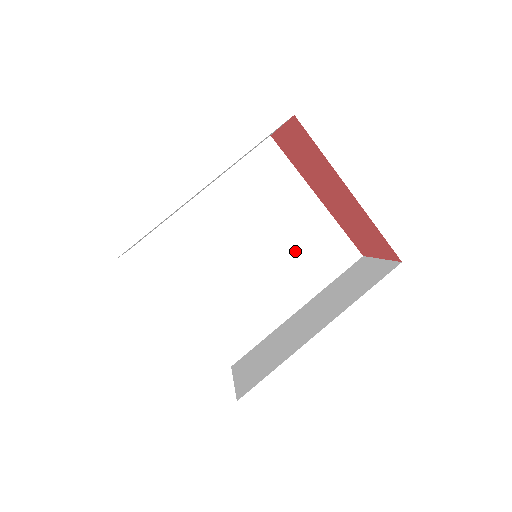
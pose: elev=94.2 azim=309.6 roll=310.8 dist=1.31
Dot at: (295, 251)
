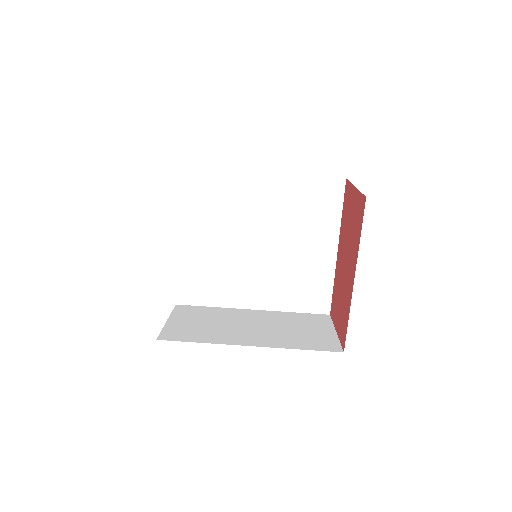
Dot at: (288, 270)
